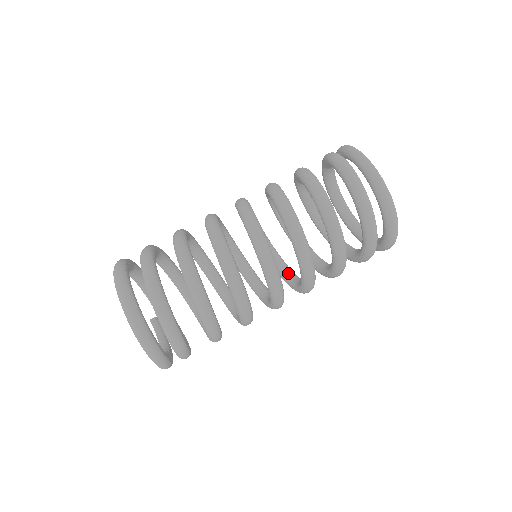
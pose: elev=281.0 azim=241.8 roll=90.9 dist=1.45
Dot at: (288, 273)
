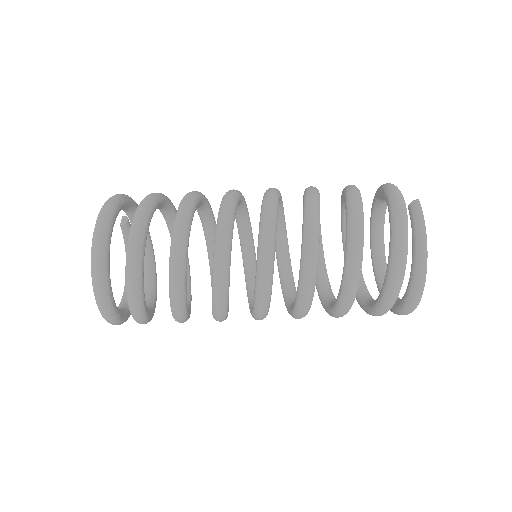
Dot at: (282, 246)
